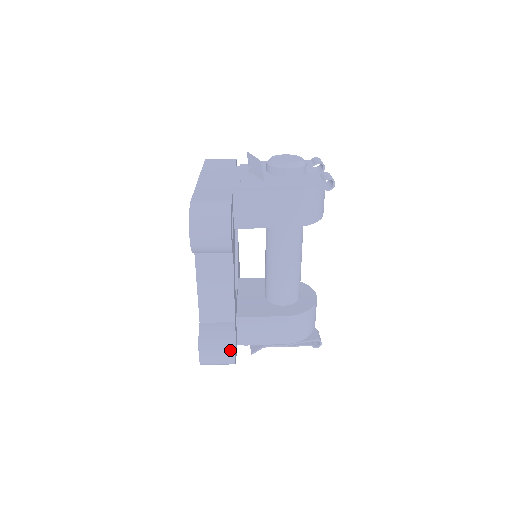
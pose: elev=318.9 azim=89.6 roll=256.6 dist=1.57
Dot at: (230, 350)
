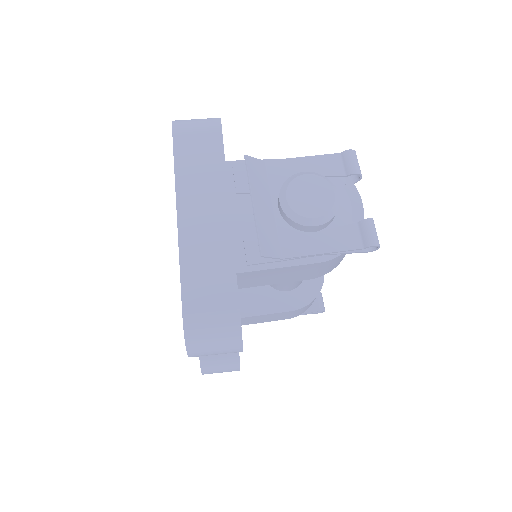
Dot at: (235, 369)
